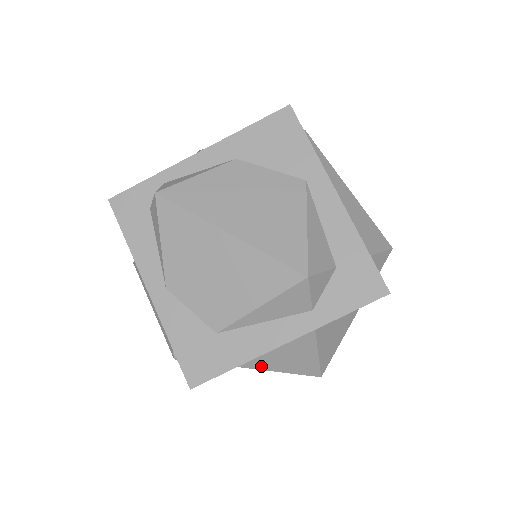
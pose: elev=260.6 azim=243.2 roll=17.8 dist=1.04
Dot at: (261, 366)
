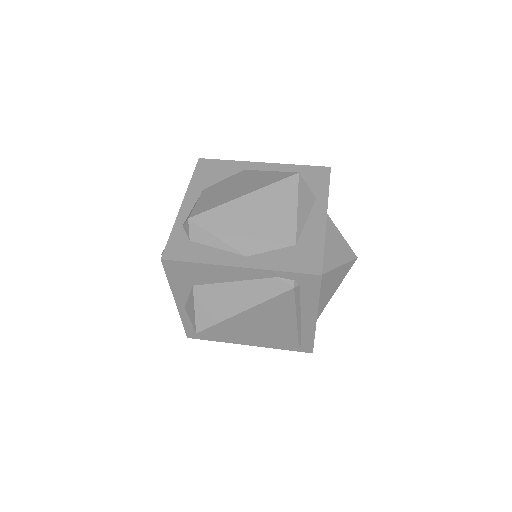
Dot at: (331, 266)
